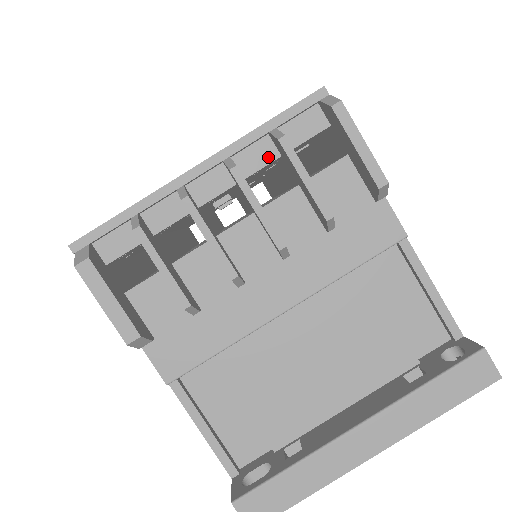
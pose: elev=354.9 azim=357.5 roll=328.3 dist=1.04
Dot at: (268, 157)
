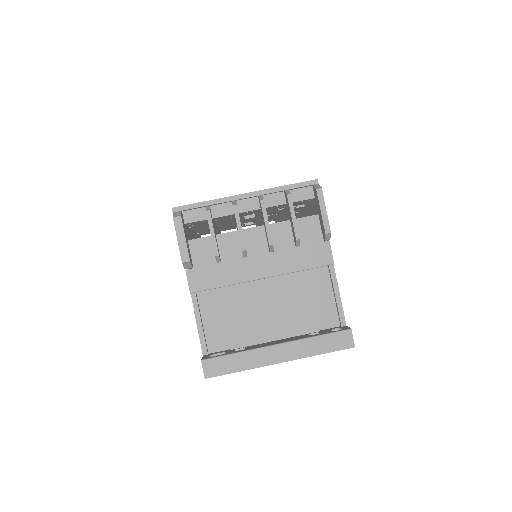
Dot at: (280, 202)
